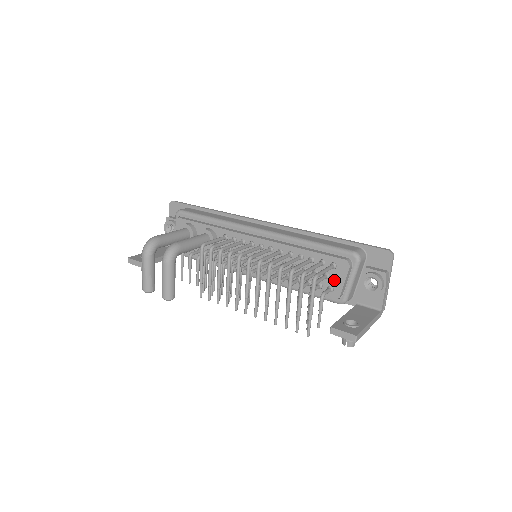
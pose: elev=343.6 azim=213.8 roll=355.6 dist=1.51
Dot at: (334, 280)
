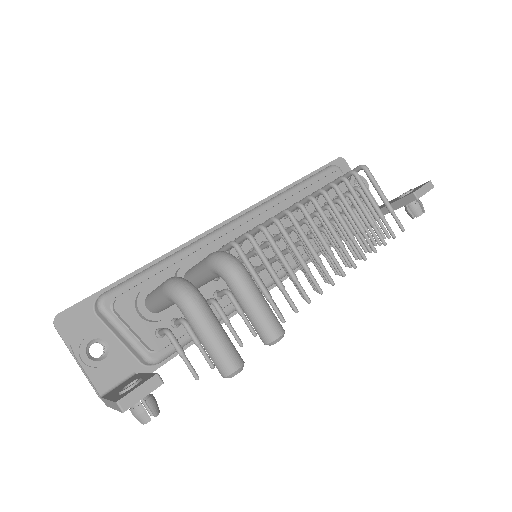
Dot at: occluded
